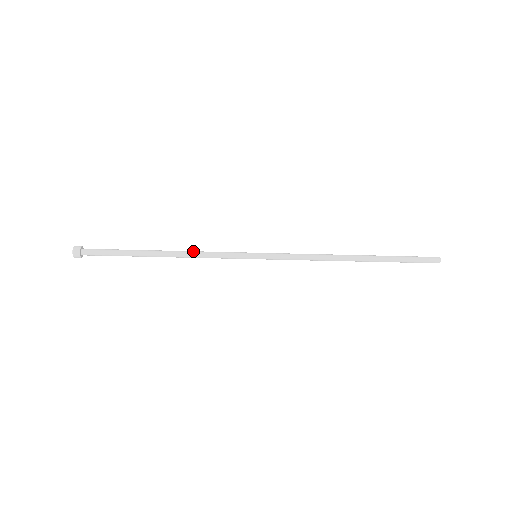
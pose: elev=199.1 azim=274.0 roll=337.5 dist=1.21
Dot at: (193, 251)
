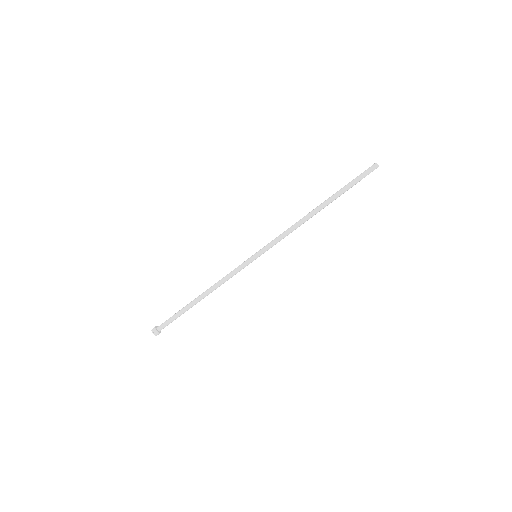
Dot at: (219, 283)
